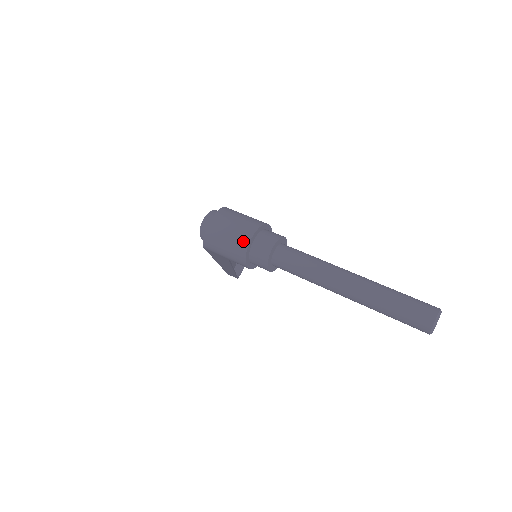
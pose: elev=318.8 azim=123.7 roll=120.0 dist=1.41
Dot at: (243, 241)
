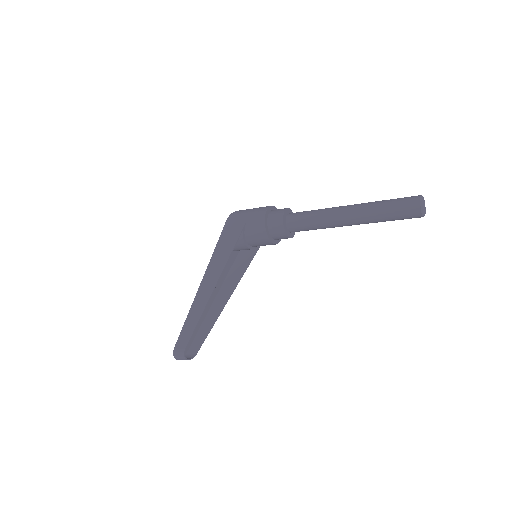
Dot at: occluded
